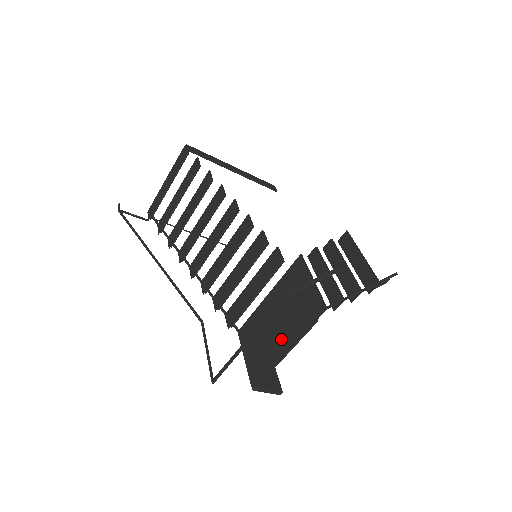
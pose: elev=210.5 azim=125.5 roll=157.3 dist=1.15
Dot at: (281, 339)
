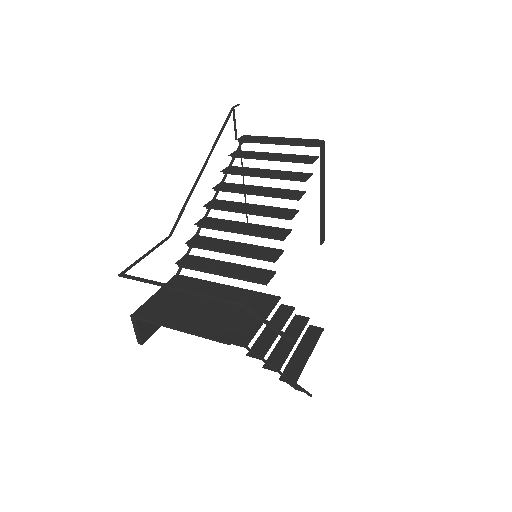
Dot at: (193, 318)
